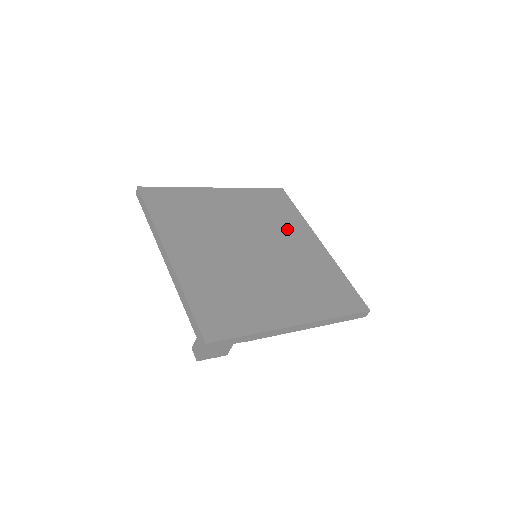
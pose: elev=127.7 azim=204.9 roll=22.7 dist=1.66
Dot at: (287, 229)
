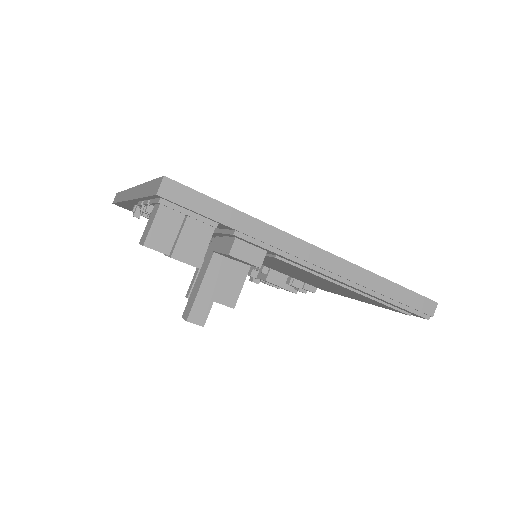
Dot at: occluded
